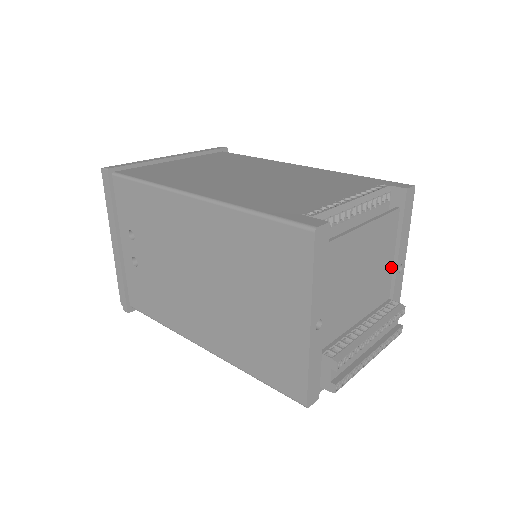
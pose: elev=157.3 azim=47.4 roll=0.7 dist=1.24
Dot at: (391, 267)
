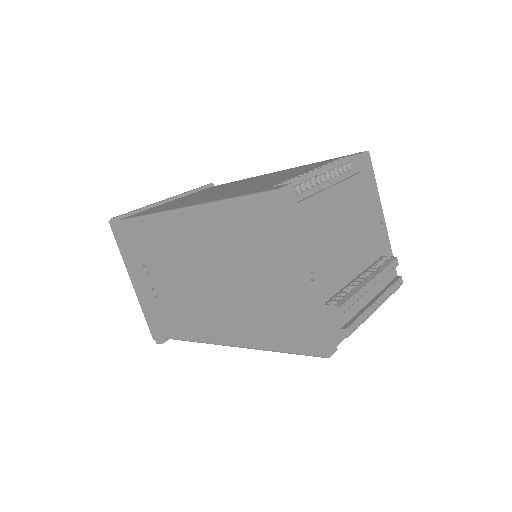
Dot at: (372, 226)
